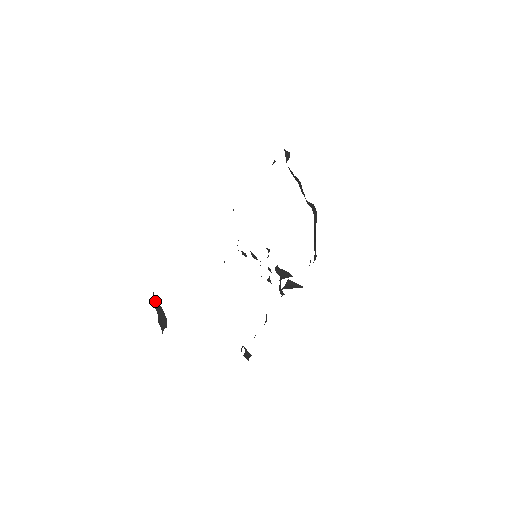
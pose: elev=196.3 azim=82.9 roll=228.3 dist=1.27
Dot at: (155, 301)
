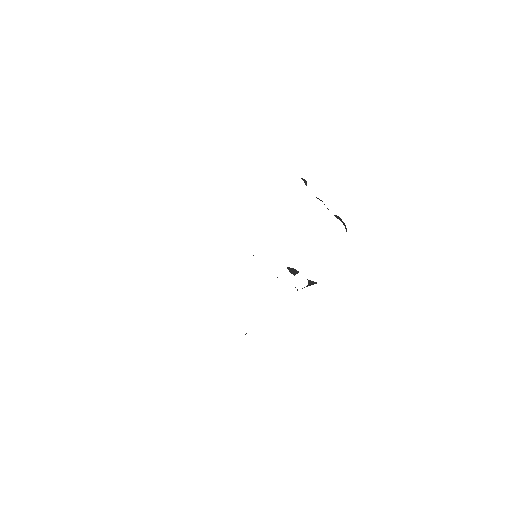
Dot at: occluded
